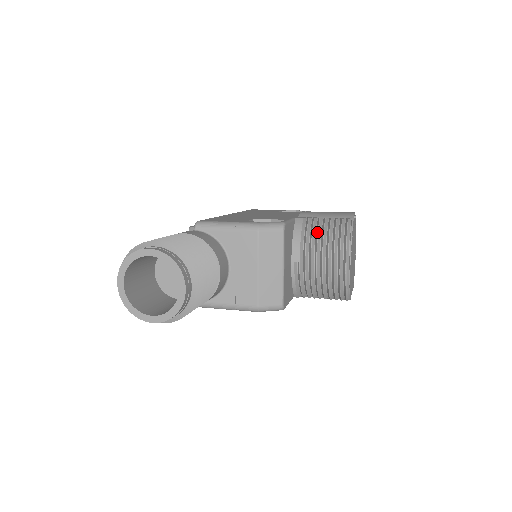
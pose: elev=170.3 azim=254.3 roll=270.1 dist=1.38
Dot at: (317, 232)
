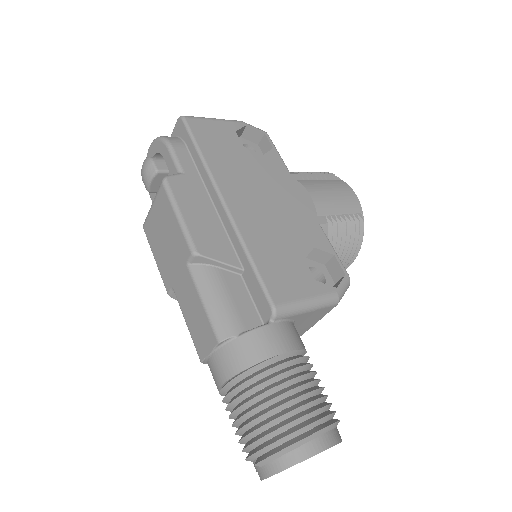
Dot at: (340, 243)
